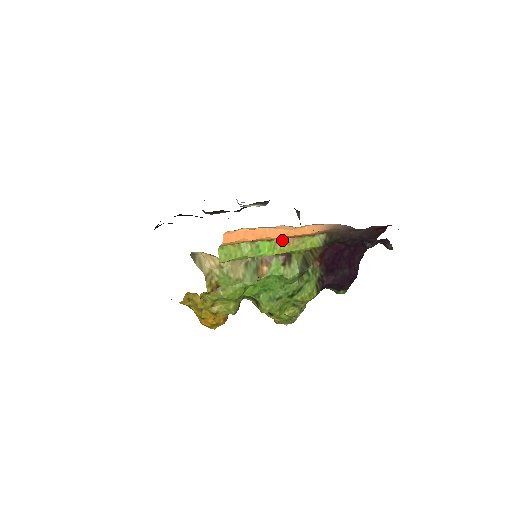
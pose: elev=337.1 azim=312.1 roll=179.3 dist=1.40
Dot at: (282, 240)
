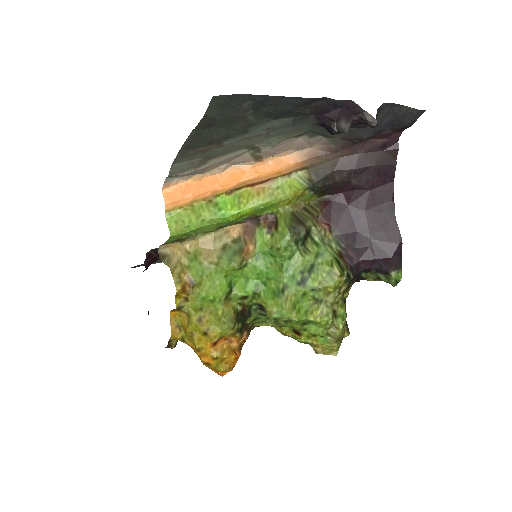
Dot at: (248, 191)
